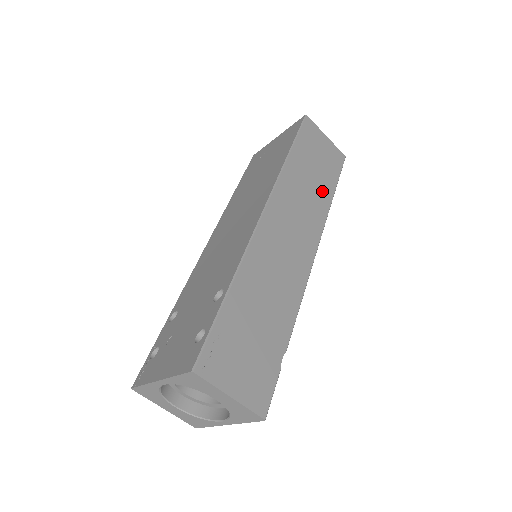
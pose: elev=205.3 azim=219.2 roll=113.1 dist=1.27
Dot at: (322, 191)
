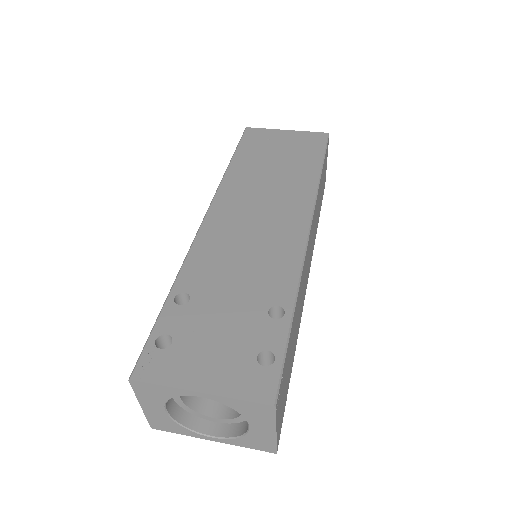
Dot at: (318, 216)
